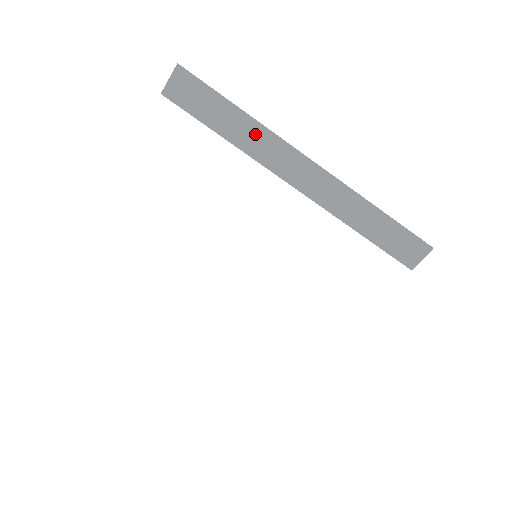
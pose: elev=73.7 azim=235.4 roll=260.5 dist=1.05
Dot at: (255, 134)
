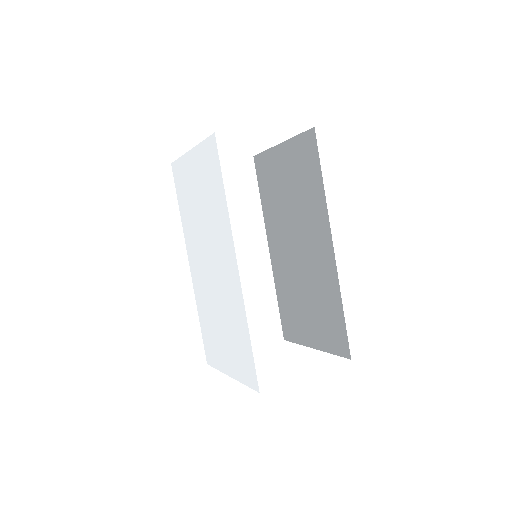
Dot at: (321, 200)
